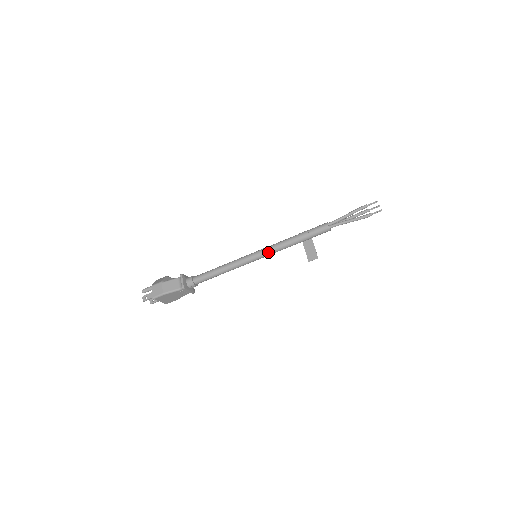
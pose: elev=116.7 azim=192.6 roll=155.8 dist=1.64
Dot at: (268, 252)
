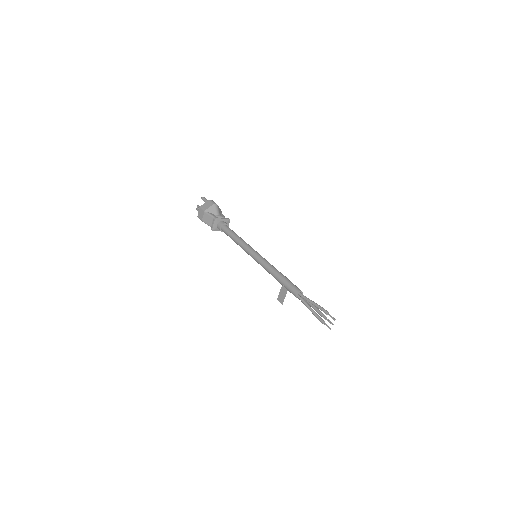
Dot at: (260, 264)
